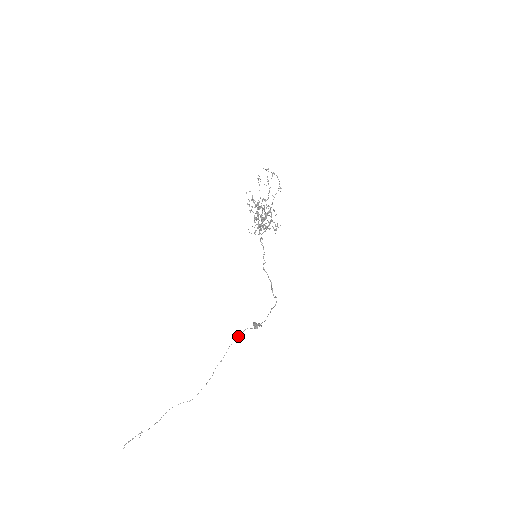
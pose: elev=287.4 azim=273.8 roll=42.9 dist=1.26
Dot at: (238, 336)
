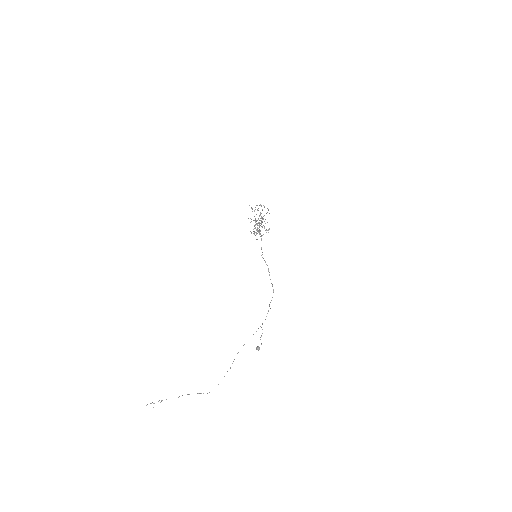
Dot at: (244, 344)
